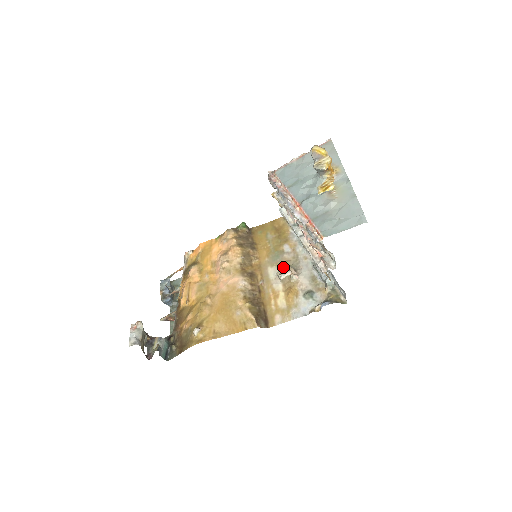
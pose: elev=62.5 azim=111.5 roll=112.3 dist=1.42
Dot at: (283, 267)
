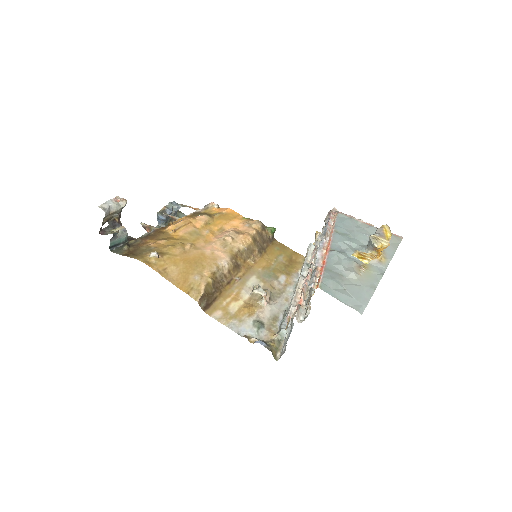
Dot at: (264, 287)
